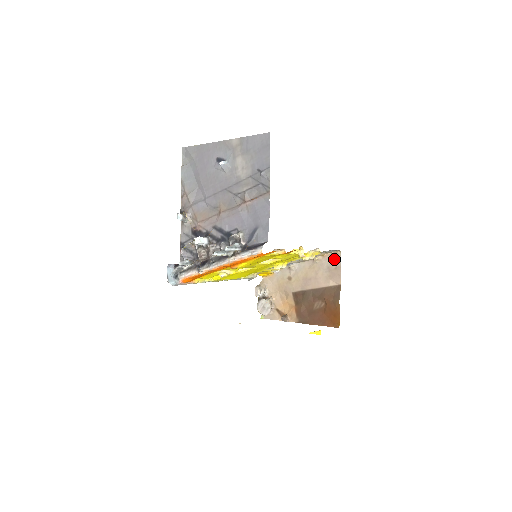
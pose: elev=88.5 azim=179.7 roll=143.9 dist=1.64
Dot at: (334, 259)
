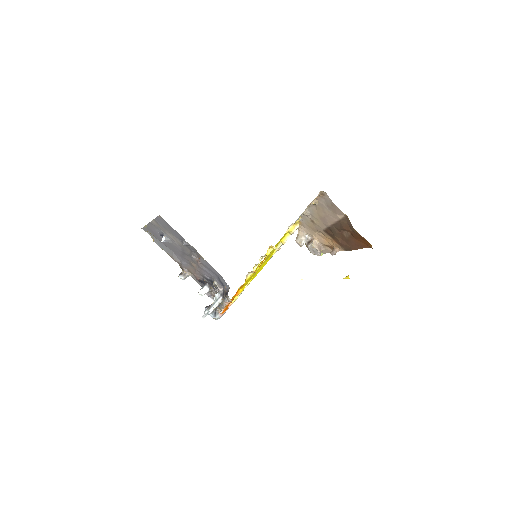
Dot at: (325, 198)
